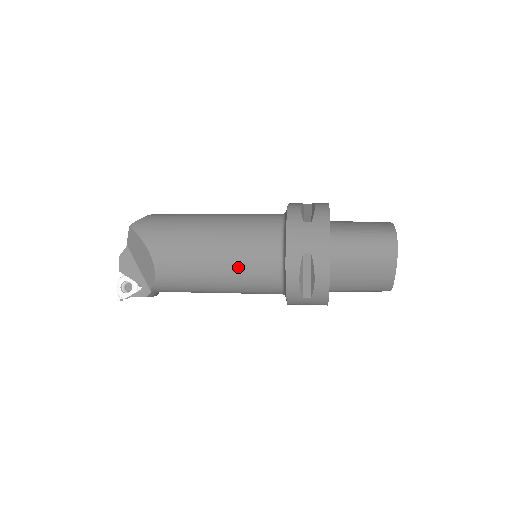
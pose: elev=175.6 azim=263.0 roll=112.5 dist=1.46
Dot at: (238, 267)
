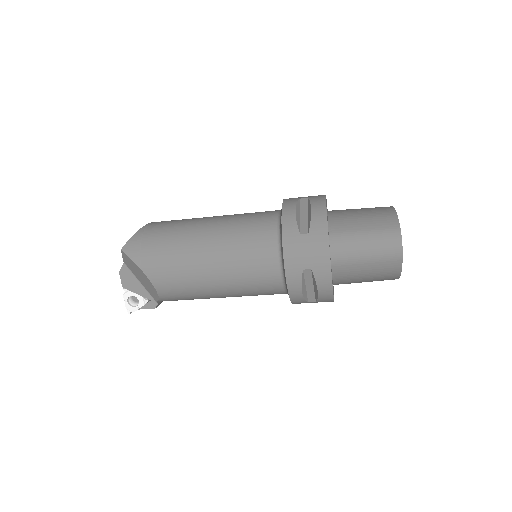
Dot at: (239, 283)
